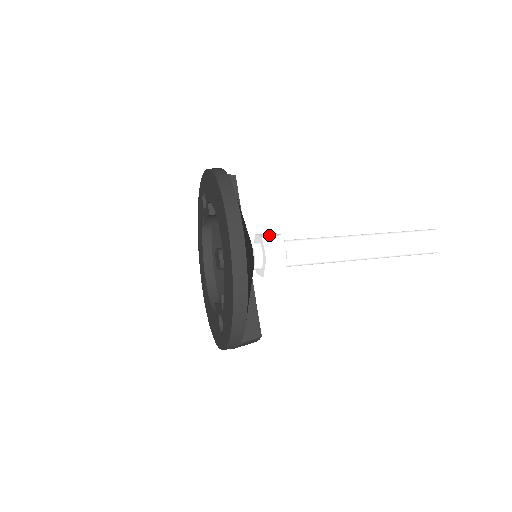
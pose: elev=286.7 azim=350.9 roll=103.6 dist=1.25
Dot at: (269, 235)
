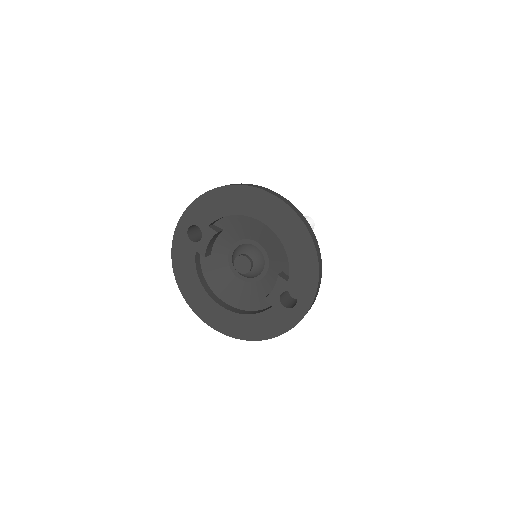
Dot at: occluded
